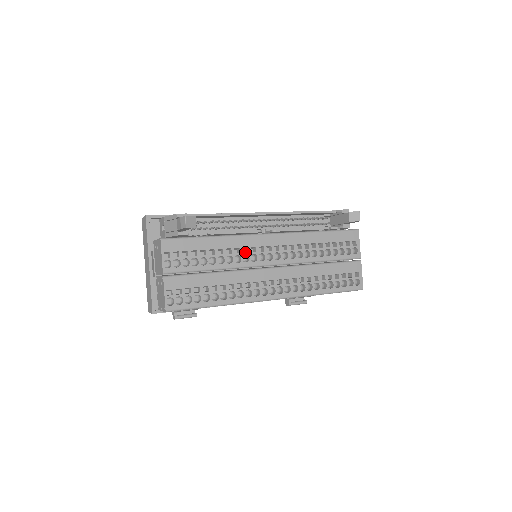
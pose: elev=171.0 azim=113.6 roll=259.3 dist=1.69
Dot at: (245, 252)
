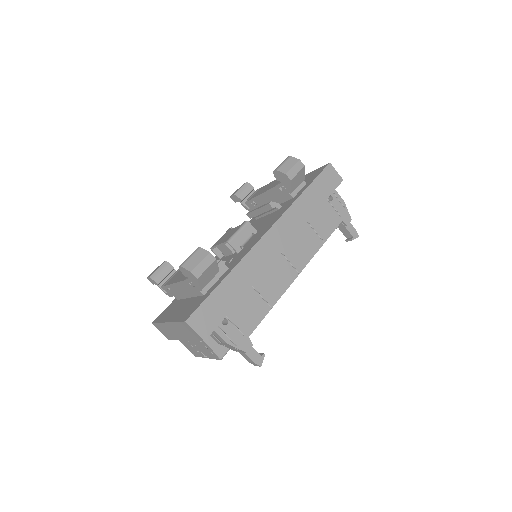
Dot at: occluded
